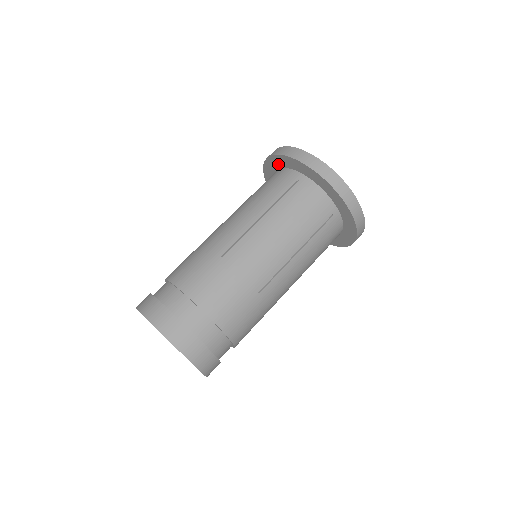
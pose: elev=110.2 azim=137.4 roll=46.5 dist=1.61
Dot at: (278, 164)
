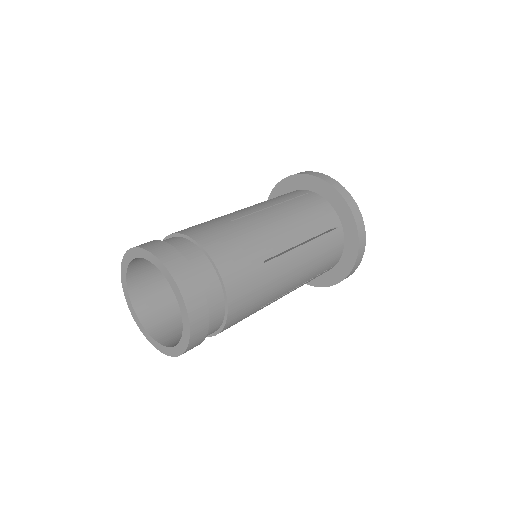
Dot at: (285, 190)
